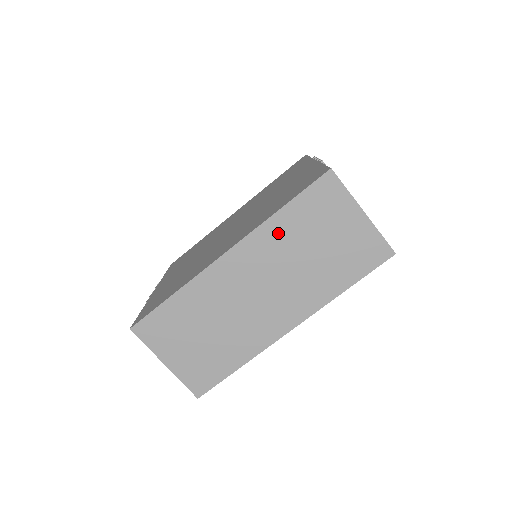
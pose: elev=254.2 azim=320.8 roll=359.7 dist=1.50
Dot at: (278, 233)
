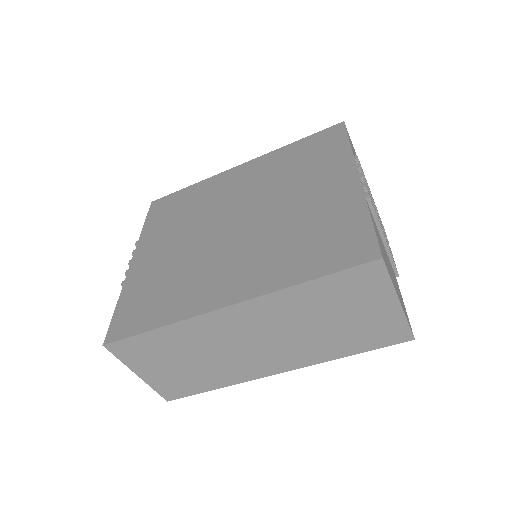
Dot at: (295, 301)
